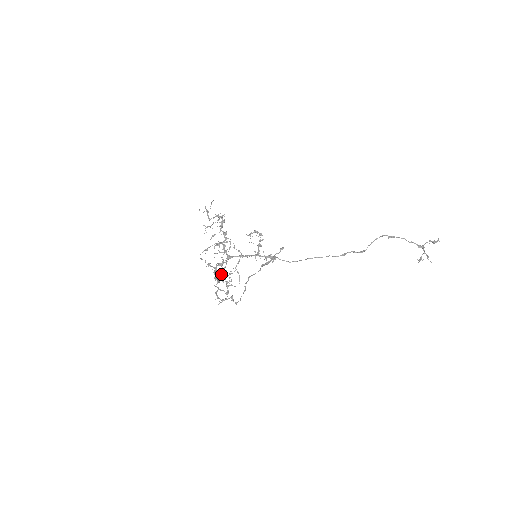
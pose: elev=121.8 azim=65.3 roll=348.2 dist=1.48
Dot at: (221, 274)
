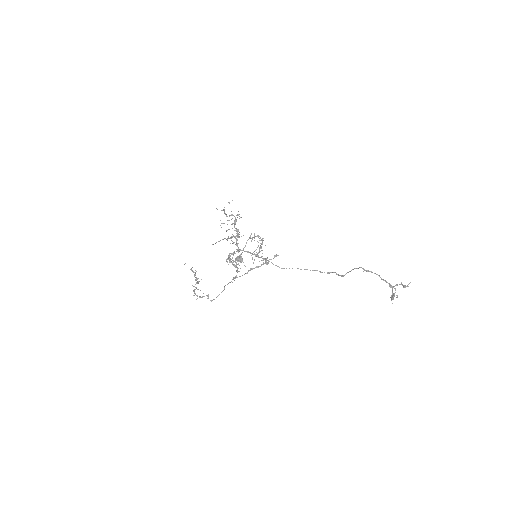
Dot at: (233, 261)
